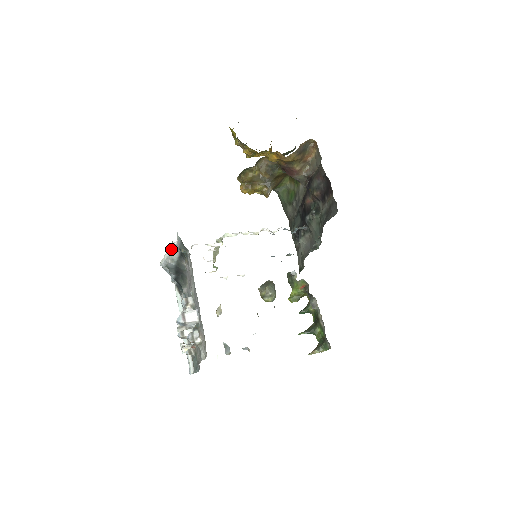
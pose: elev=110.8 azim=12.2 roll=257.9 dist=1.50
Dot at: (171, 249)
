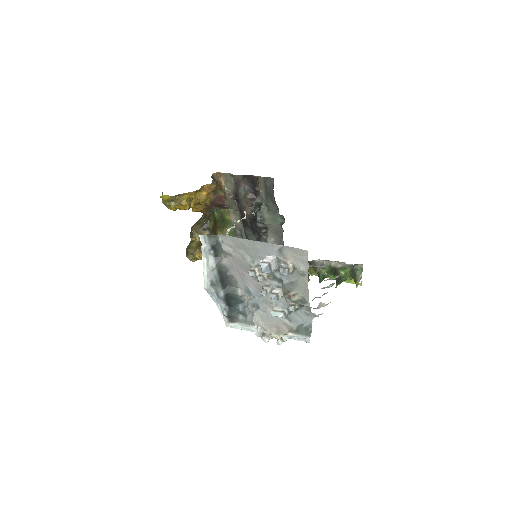
Dot at: (205, 259)
